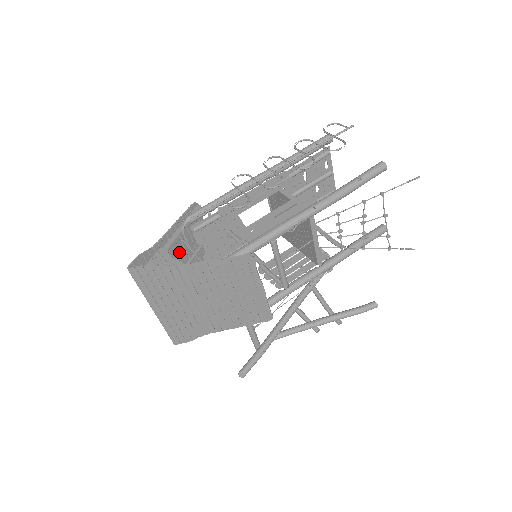
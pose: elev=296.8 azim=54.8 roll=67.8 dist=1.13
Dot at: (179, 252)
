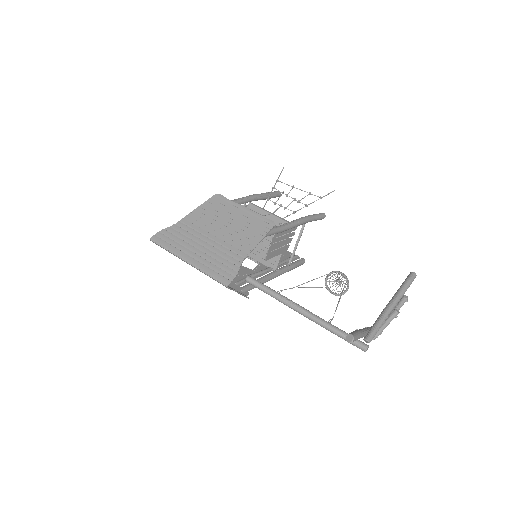
Dot at: occluded
